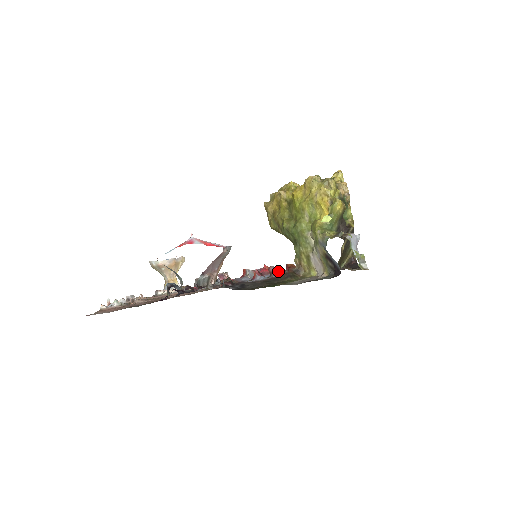
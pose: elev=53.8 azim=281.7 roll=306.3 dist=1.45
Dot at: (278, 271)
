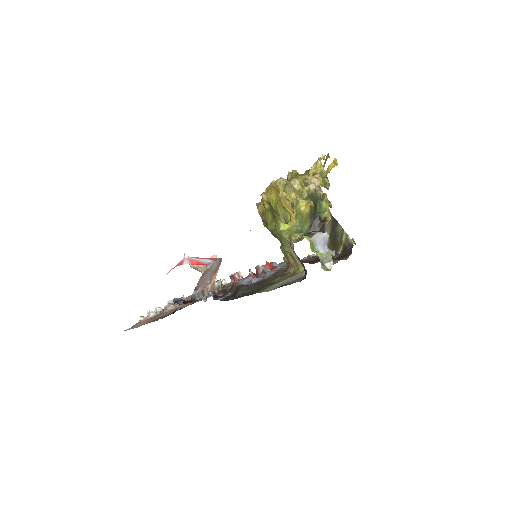
Dot at: (270, 271)
